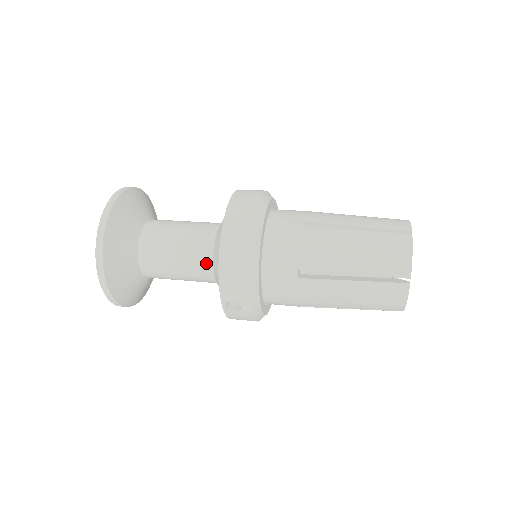
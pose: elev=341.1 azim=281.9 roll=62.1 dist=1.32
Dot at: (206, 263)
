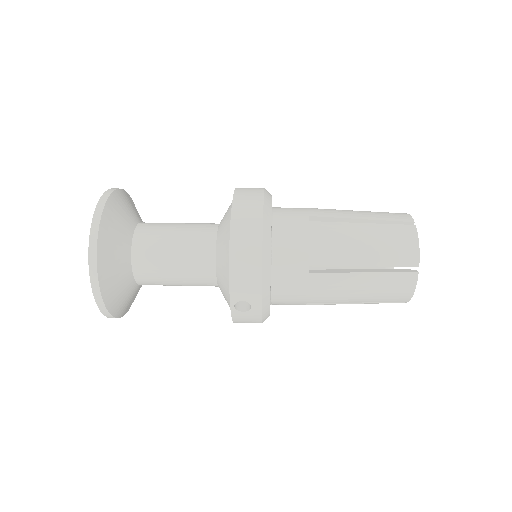
Dot at: (208, 264)
